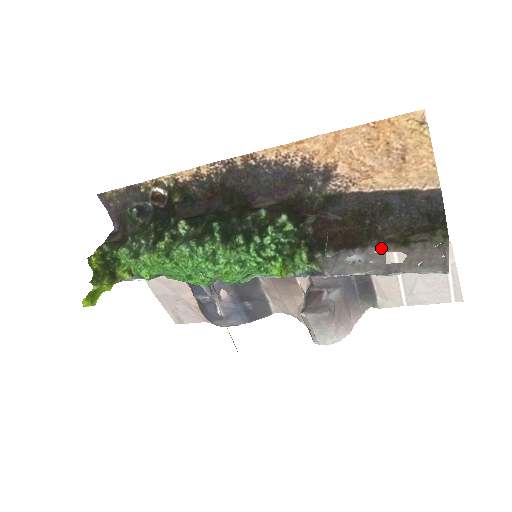
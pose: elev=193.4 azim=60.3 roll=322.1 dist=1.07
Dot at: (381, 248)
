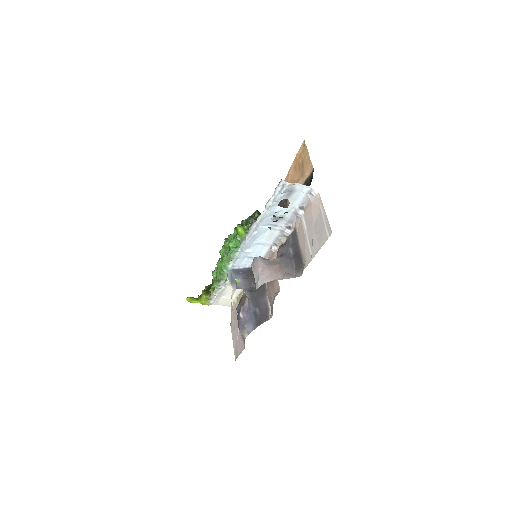
Dot at: (289, 211)
